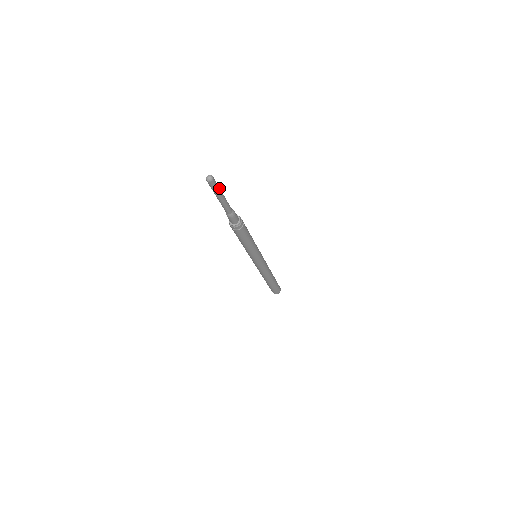
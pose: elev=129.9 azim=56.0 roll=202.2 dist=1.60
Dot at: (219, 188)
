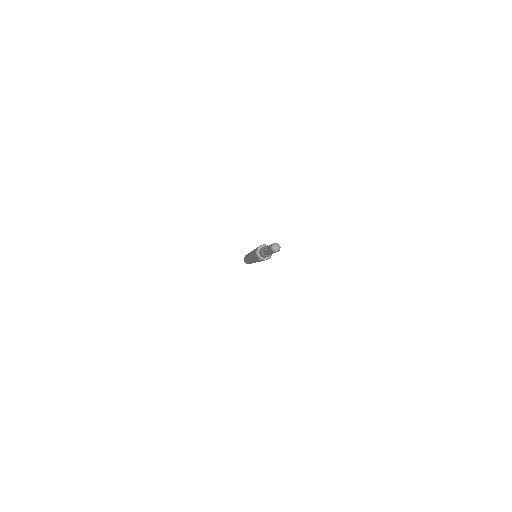
Dot at: occluded
